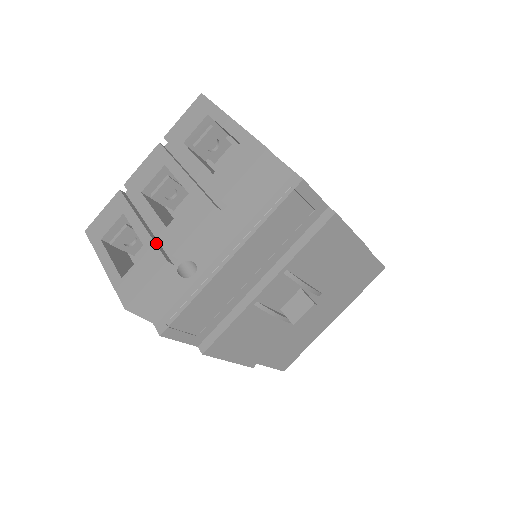
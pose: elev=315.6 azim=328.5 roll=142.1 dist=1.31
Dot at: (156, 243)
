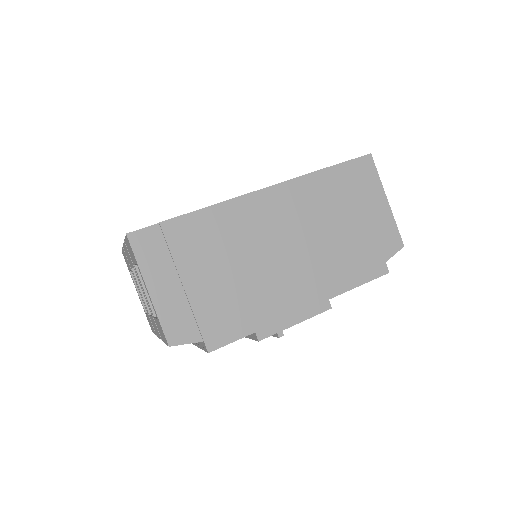
Dot at: occluded
